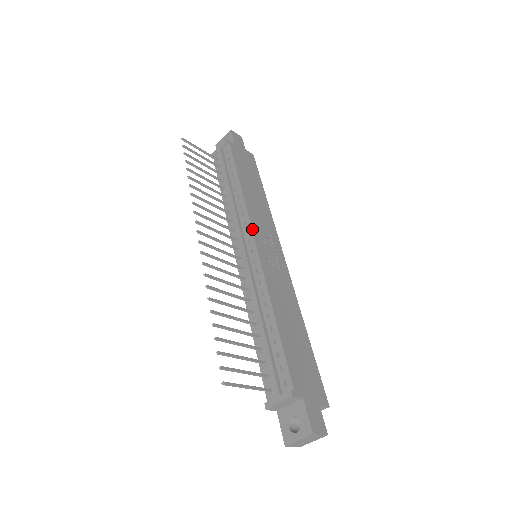
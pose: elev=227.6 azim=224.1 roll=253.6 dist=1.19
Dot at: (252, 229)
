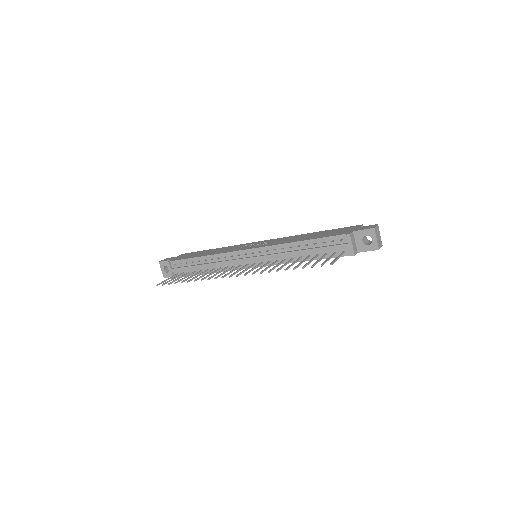
Dot at: (238, 251)
